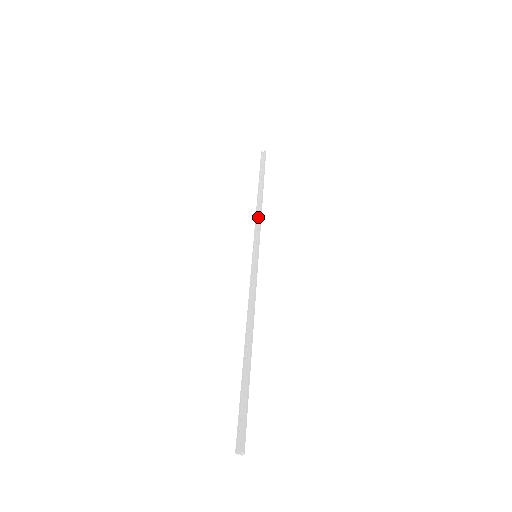
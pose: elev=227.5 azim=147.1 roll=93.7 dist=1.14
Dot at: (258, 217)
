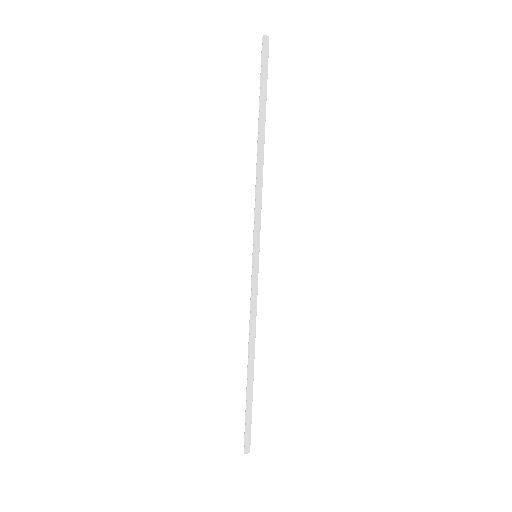
Dot at: (258, 190)
